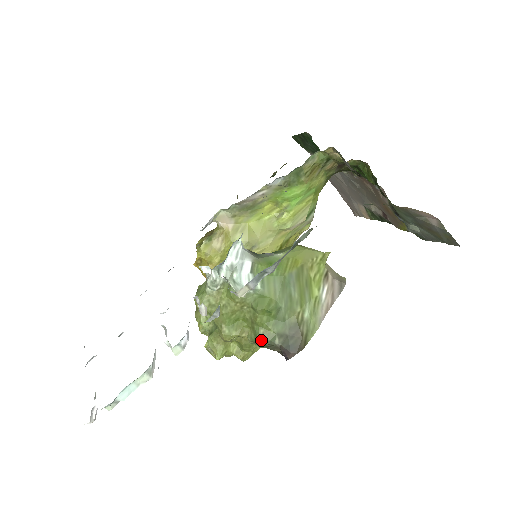
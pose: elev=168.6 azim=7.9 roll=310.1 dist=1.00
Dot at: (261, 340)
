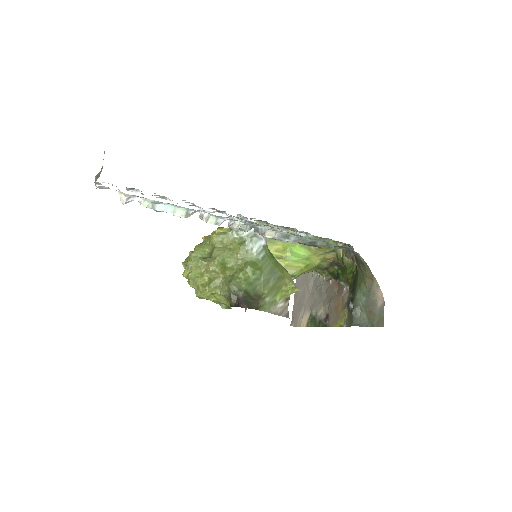
Dot at: (233, 284)
